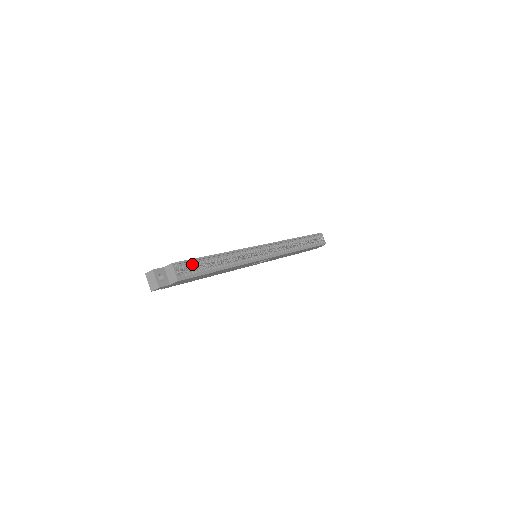
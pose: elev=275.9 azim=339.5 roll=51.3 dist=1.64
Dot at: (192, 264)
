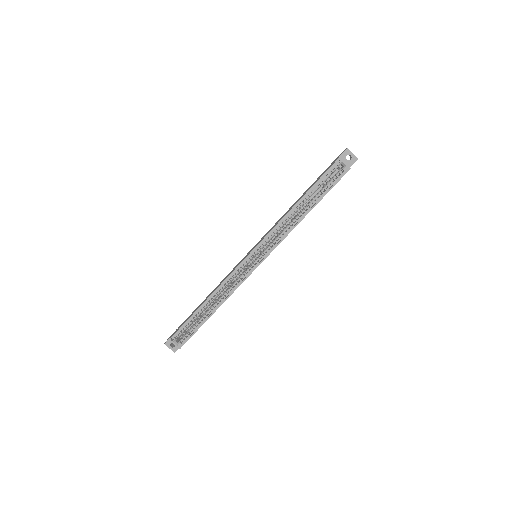
Dot at: (186, 326)
